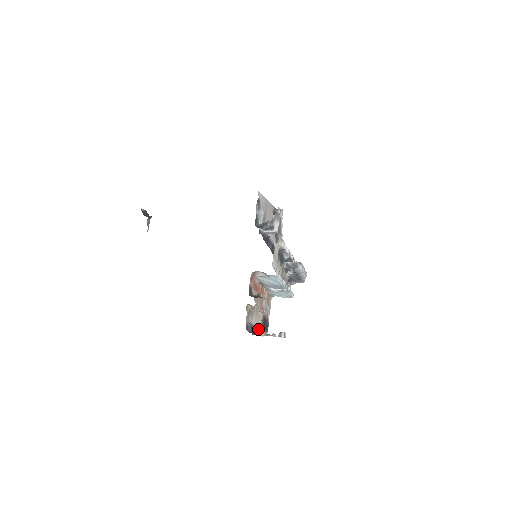
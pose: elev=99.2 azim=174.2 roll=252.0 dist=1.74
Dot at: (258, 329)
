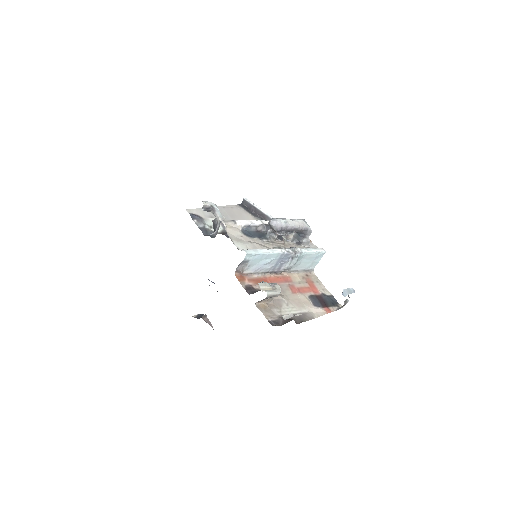
Dot at: (311, 313)
